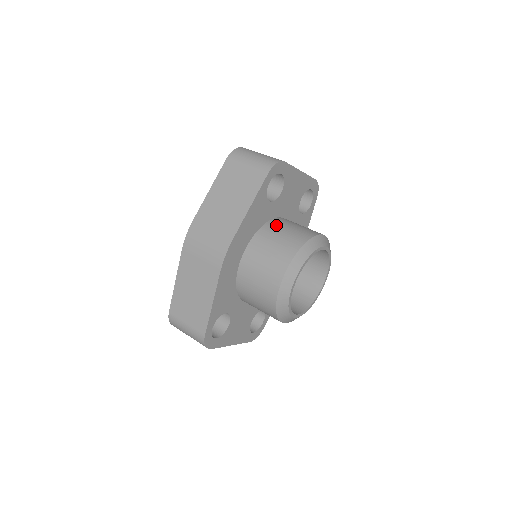
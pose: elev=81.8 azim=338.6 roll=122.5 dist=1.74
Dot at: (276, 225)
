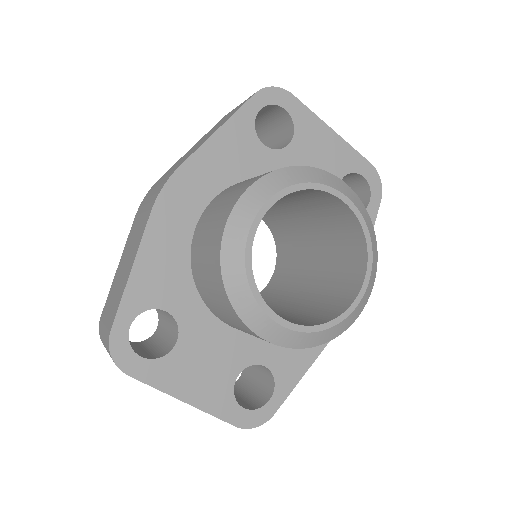
Dot at: occluded
